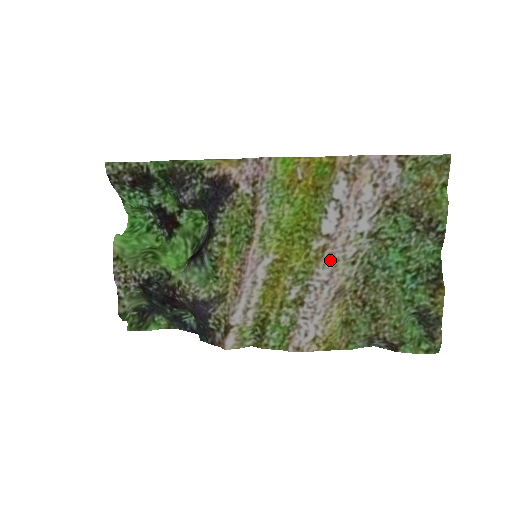
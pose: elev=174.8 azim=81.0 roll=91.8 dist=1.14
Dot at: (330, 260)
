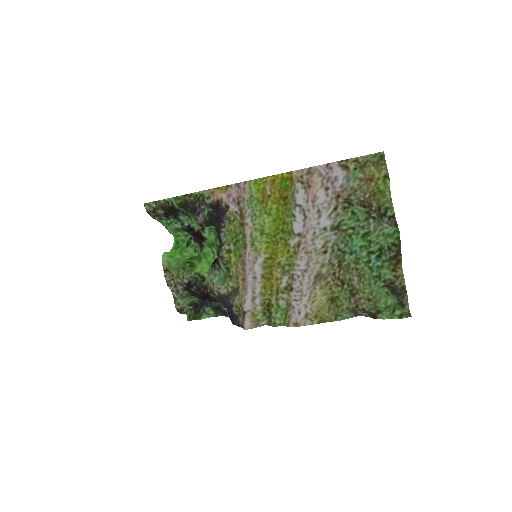
Dot at: (305, 253)
